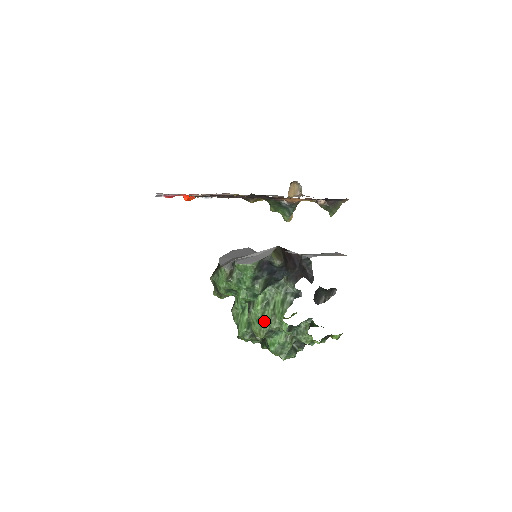
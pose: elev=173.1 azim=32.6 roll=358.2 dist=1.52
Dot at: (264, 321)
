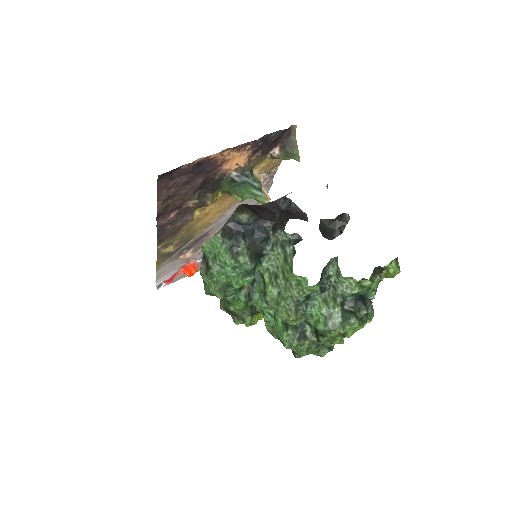
Dot at: (283, 297)
